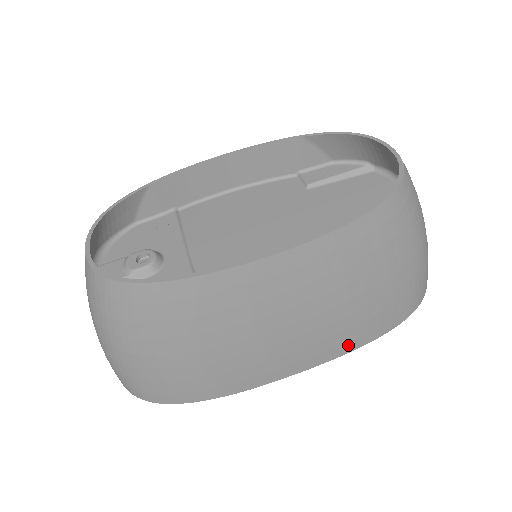
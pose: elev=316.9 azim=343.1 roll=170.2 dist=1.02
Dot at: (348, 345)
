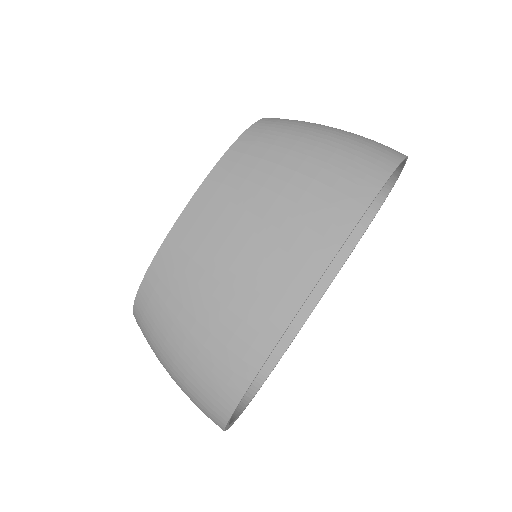
Dot at: (333, 233)
